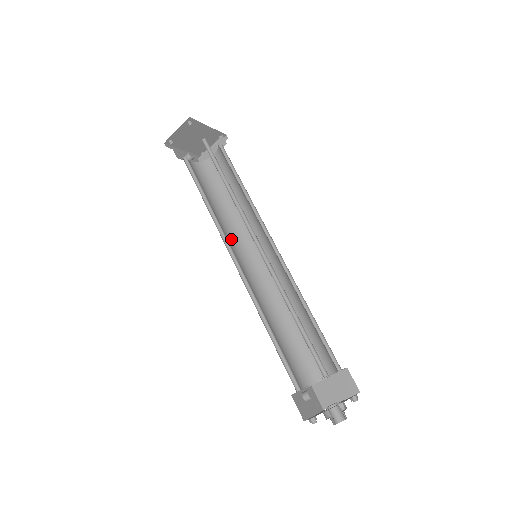
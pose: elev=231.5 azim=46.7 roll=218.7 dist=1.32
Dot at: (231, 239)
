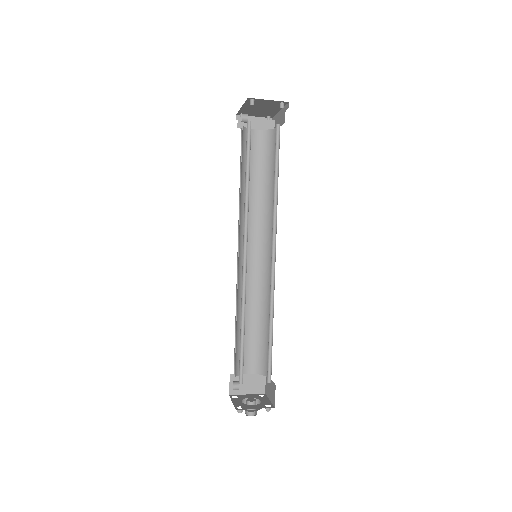
Dot at: occluded
